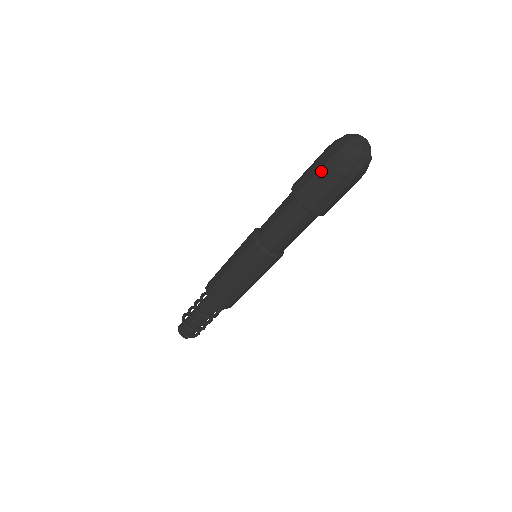
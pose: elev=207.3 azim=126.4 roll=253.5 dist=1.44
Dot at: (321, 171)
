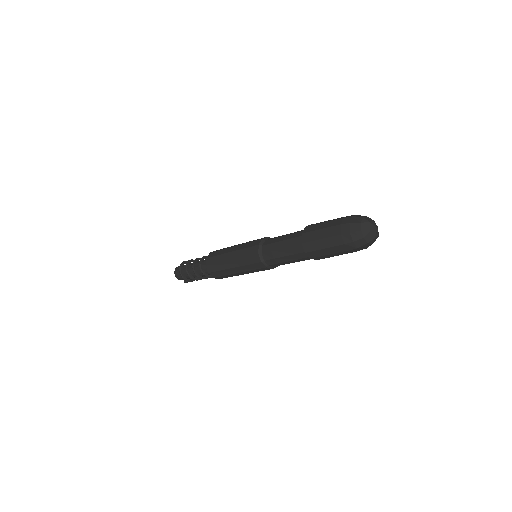
Dot at: (334, 248)
